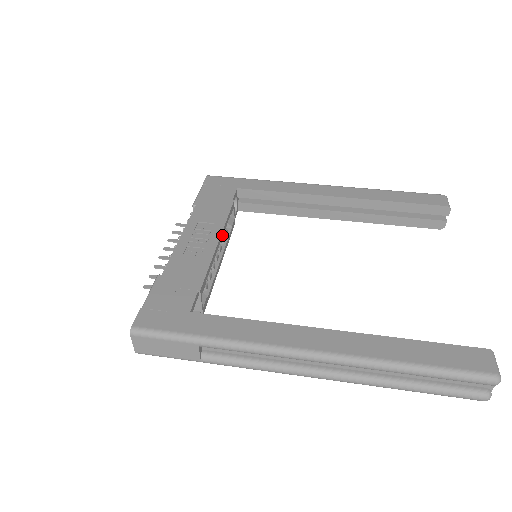
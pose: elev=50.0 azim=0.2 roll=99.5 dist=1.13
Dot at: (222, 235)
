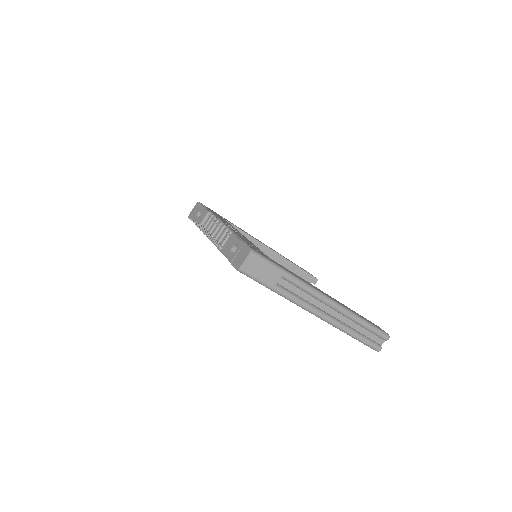
Dot at: occluded
